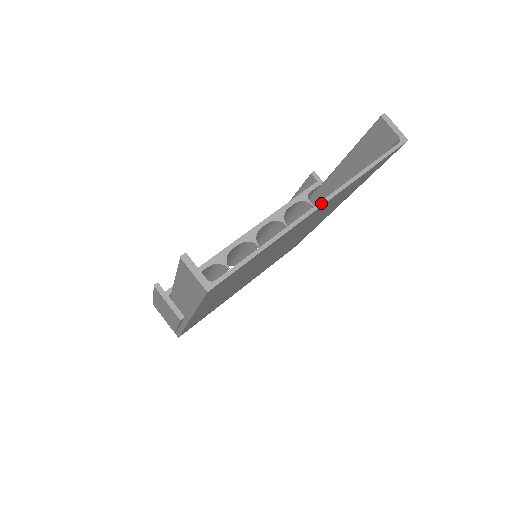
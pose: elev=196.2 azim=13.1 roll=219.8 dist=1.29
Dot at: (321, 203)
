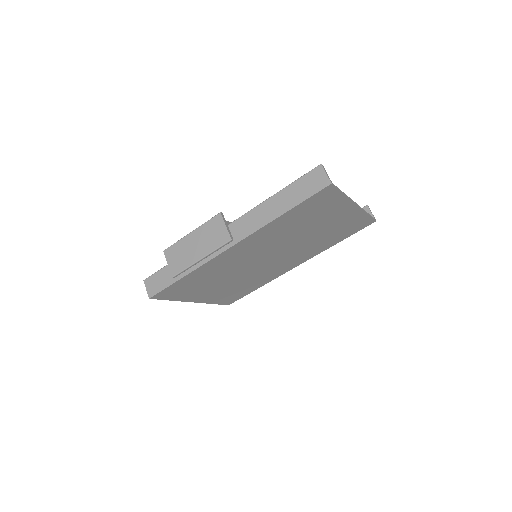
Dot at: (358, 205)
